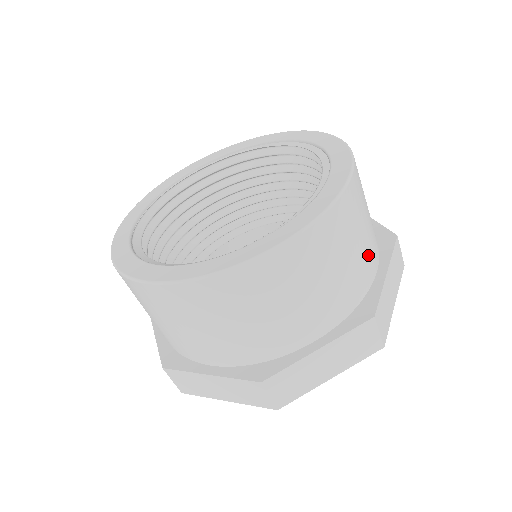
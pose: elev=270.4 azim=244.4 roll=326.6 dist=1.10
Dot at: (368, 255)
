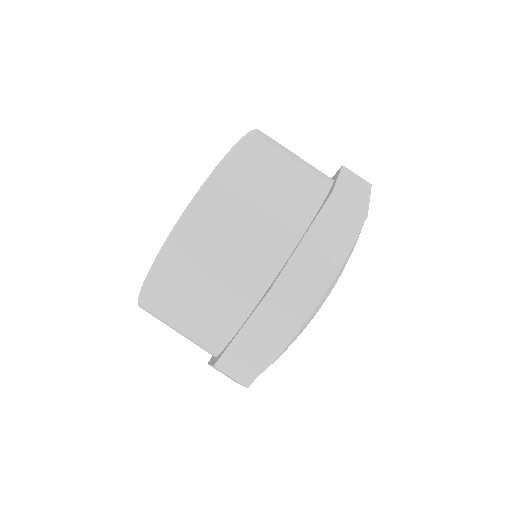
Dot at: (309, 172)
